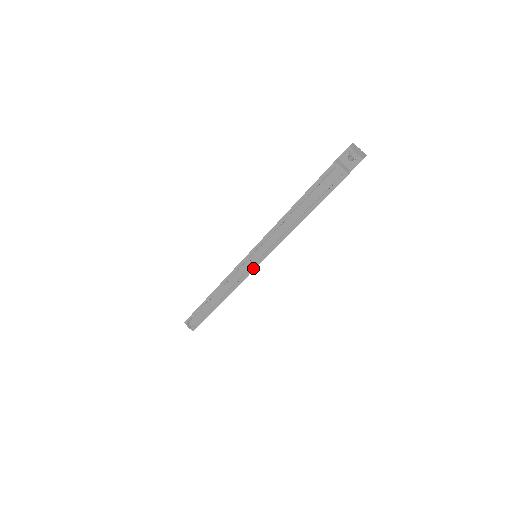
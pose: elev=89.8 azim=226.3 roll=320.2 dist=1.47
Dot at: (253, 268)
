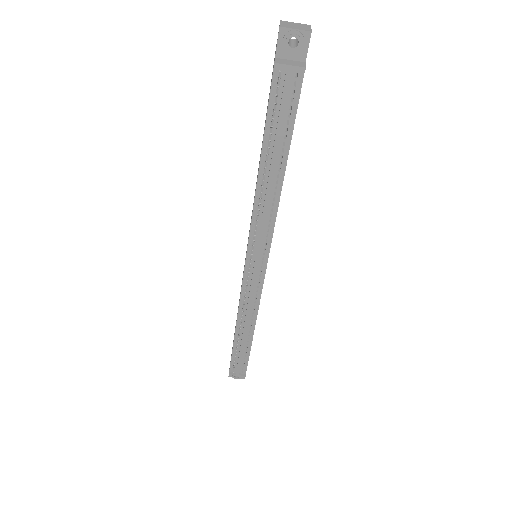
Dot at: (263, 273)
